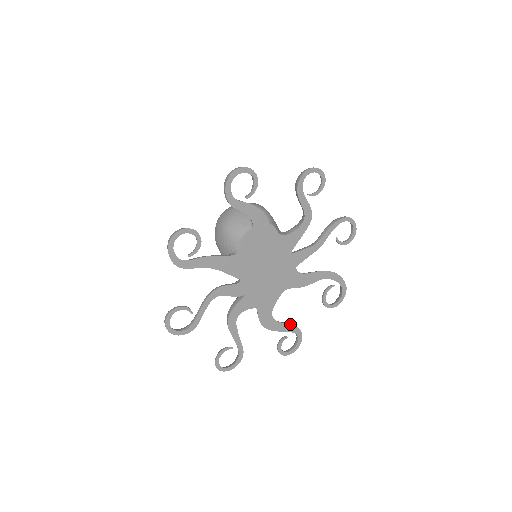
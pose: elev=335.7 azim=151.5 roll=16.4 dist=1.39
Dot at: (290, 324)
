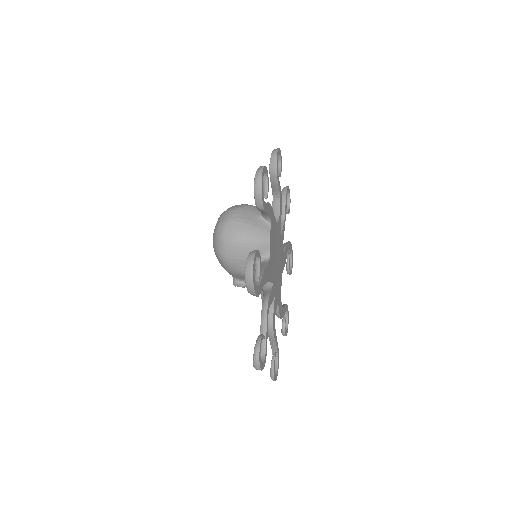
Dot at: (285, 304)
